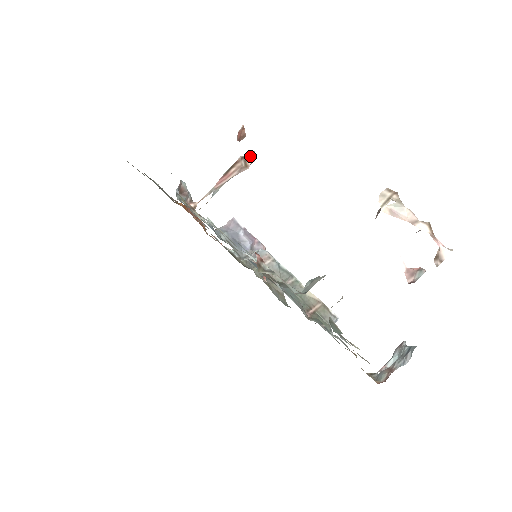
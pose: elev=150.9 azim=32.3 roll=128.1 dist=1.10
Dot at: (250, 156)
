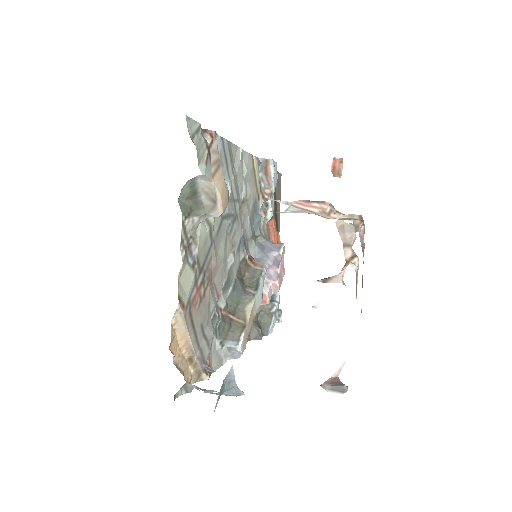
Dot at: (339, 213)
